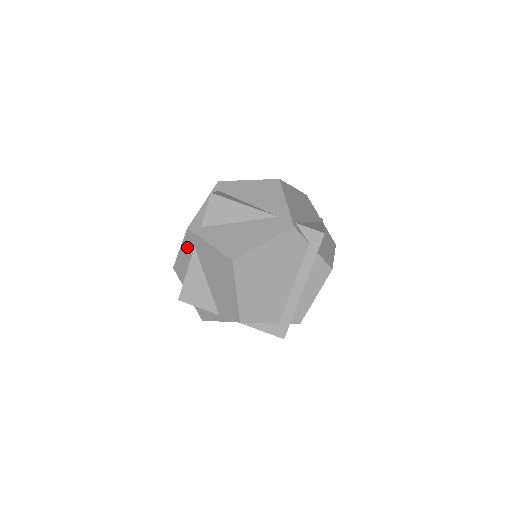
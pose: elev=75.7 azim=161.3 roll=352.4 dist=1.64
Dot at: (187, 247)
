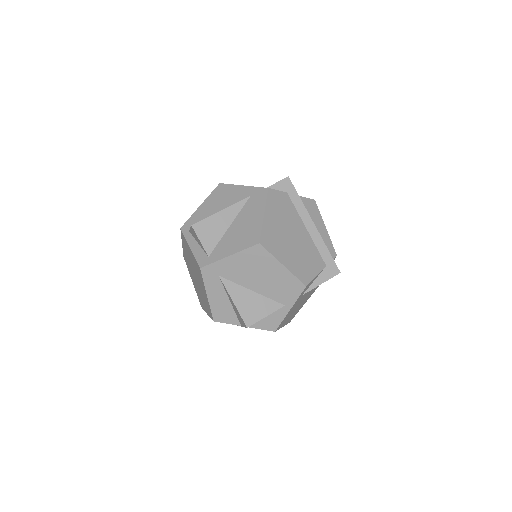
Dot at: (212, 285)
